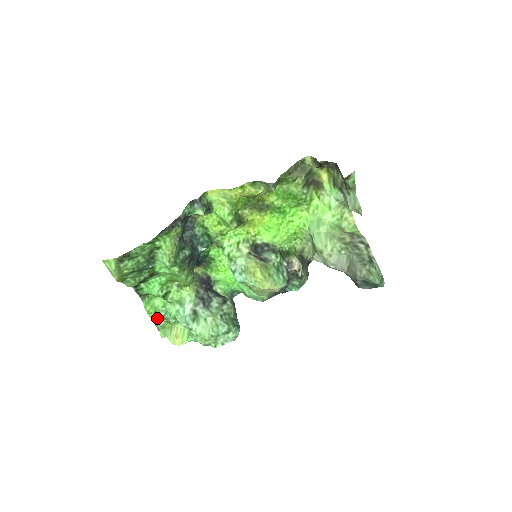
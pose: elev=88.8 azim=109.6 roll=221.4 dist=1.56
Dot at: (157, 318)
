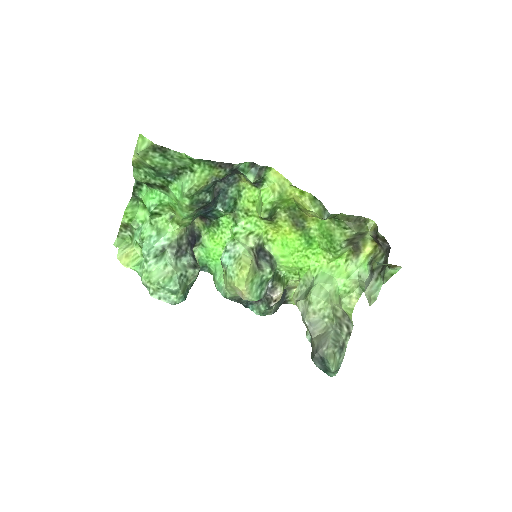
Dot at: (127, 226)
